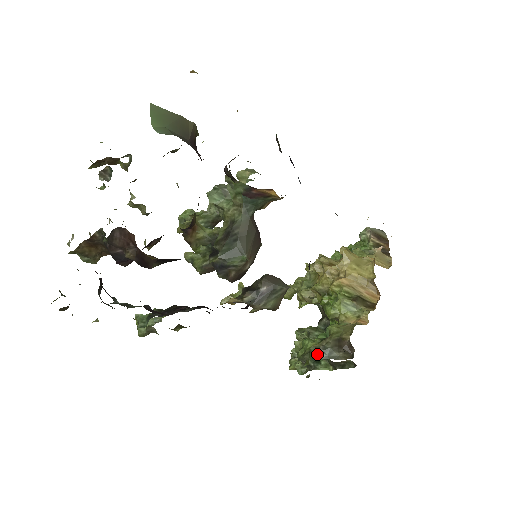
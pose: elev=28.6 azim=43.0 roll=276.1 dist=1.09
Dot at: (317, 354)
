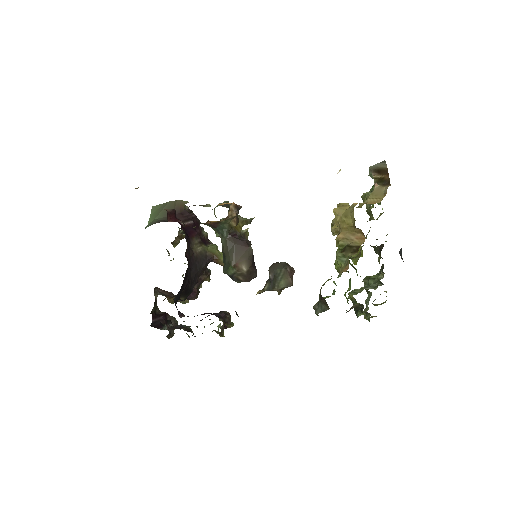
Dot at: (315, 311)
